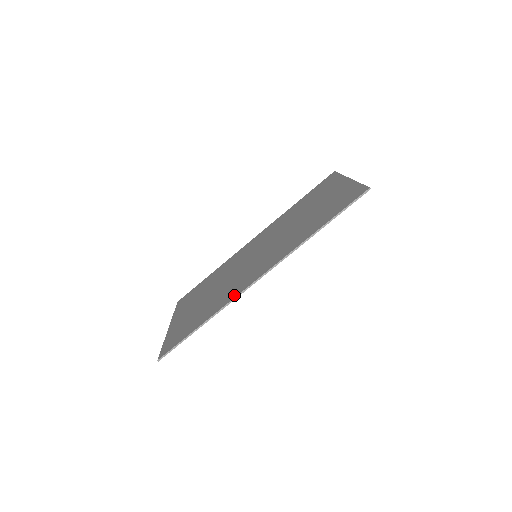
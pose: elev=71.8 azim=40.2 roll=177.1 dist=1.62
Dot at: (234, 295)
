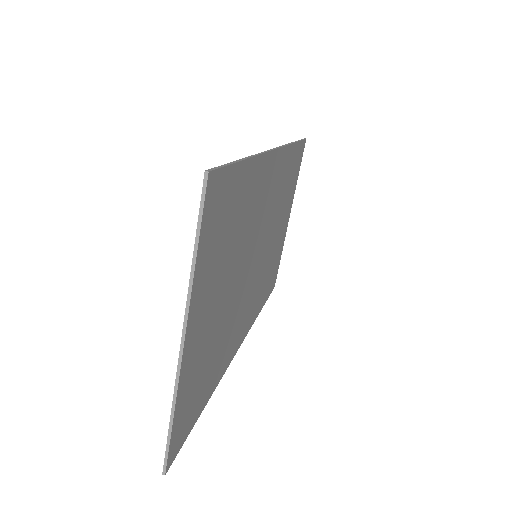
Dot at: occluded
